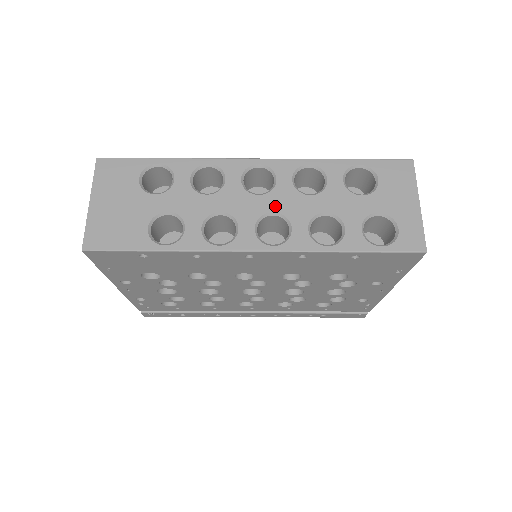
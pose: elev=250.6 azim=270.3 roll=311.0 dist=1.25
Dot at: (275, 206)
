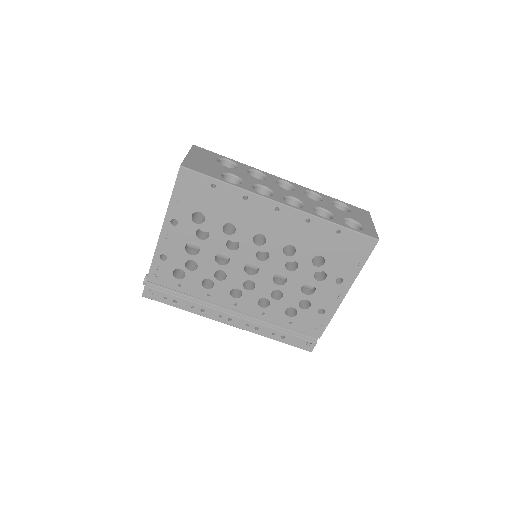
Dot at: (295, 196)
